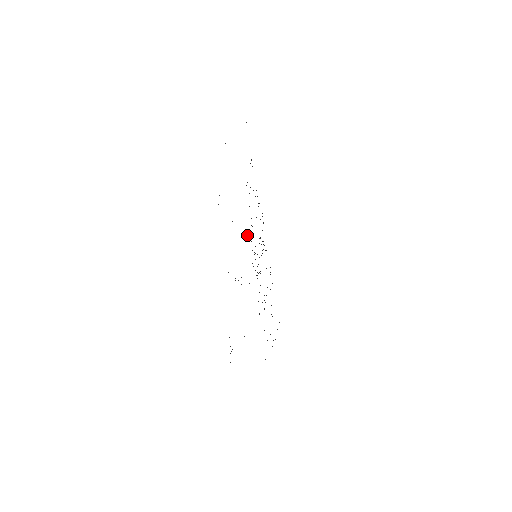
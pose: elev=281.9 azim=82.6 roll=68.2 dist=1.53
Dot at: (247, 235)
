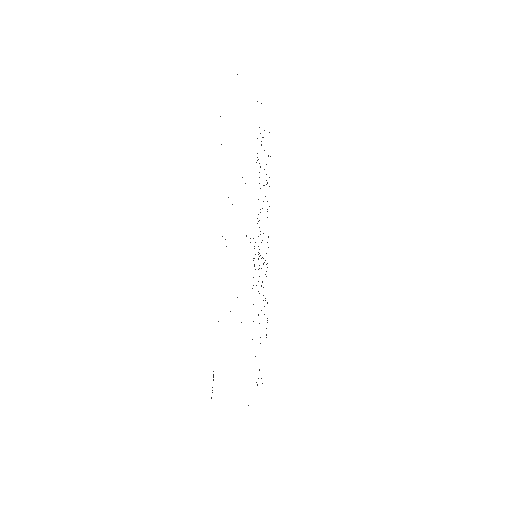
Dot at: occluded
